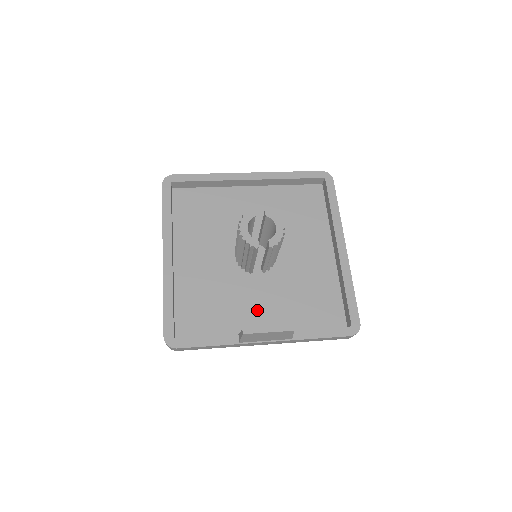
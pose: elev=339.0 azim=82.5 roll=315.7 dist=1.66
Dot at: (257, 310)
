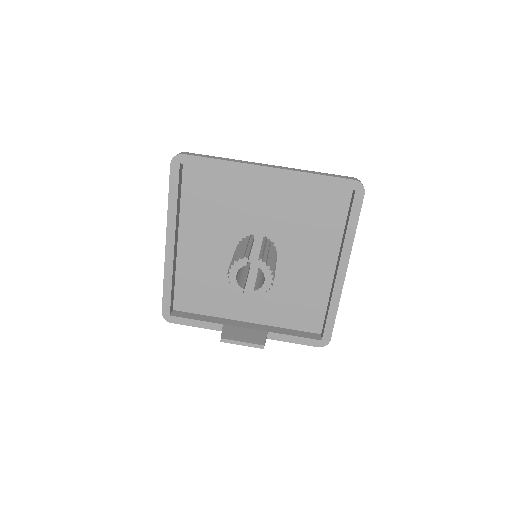
Dot at: (246, 302)
